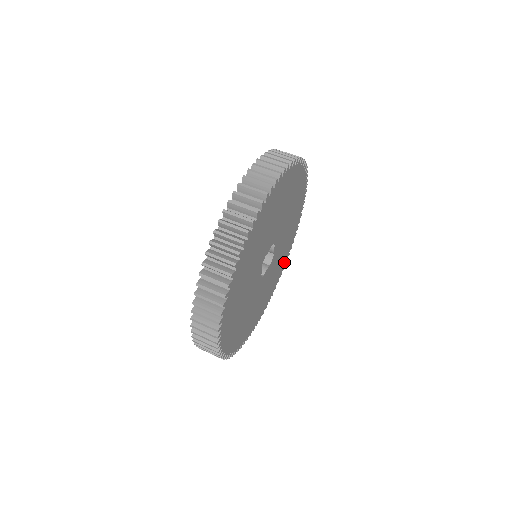
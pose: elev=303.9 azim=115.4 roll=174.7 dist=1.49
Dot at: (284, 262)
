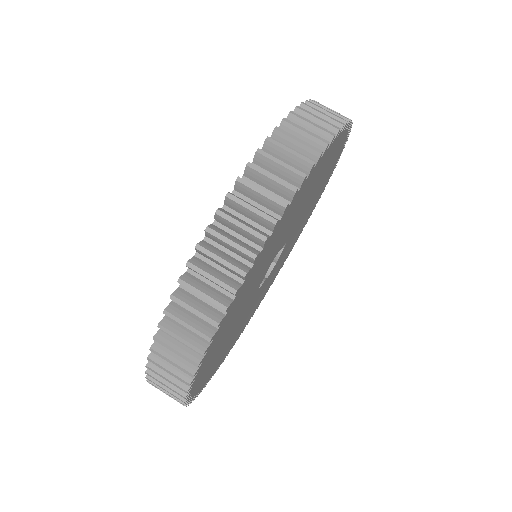
Dot at: (263, 296)
